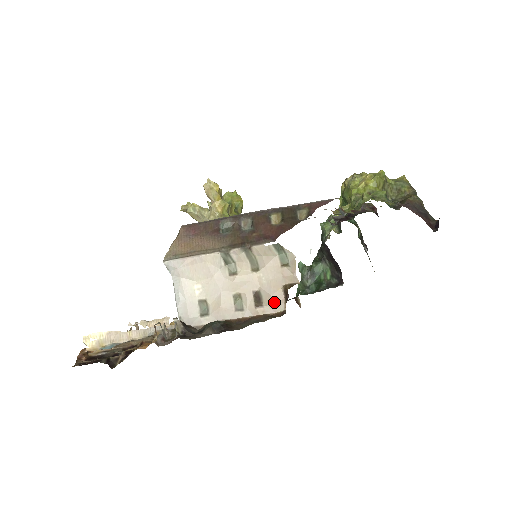
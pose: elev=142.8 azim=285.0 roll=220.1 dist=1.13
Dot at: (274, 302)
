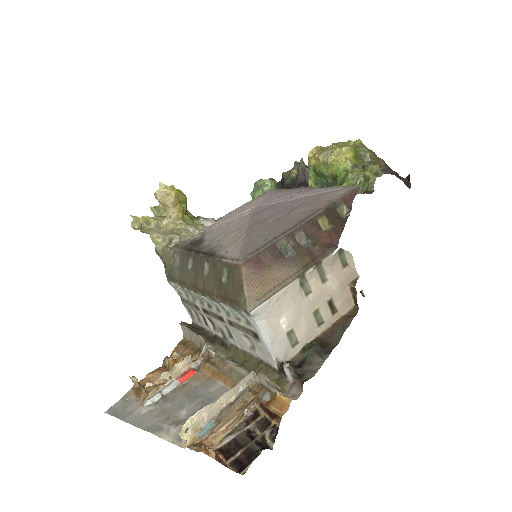
Dot at: (345, 303)
